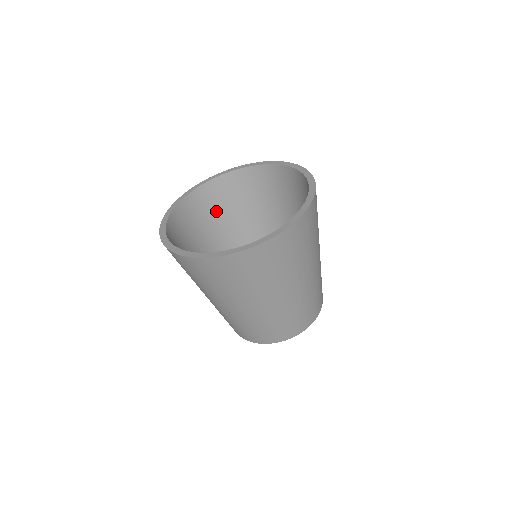
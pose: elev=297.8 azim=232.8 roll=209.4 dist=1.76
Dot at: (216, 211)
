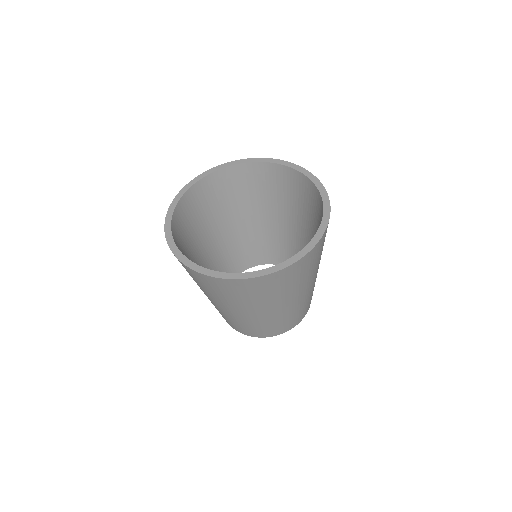
Dot at: (213, 204)
